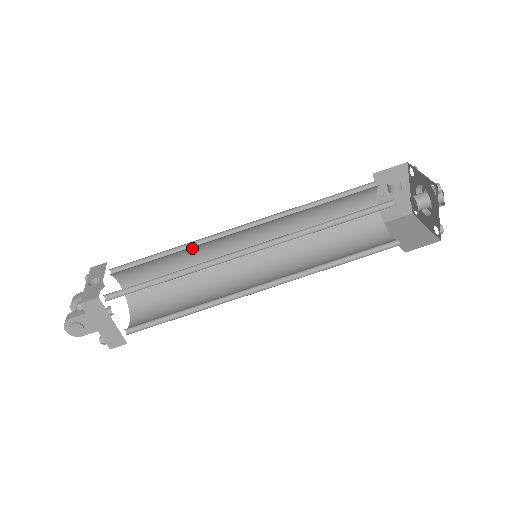
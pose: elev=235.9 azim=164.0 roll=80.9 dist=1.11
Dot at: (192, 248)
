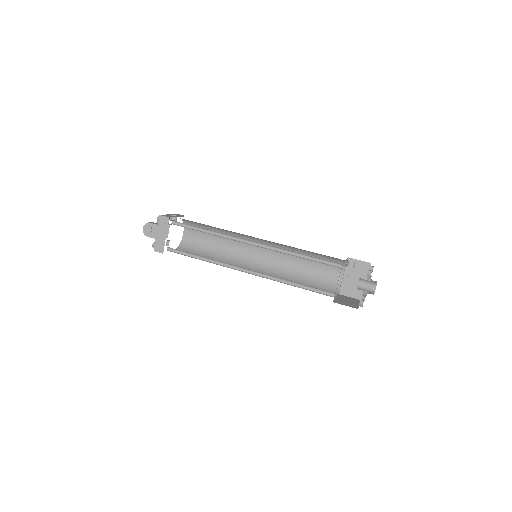
Dot at: (229, 234)
